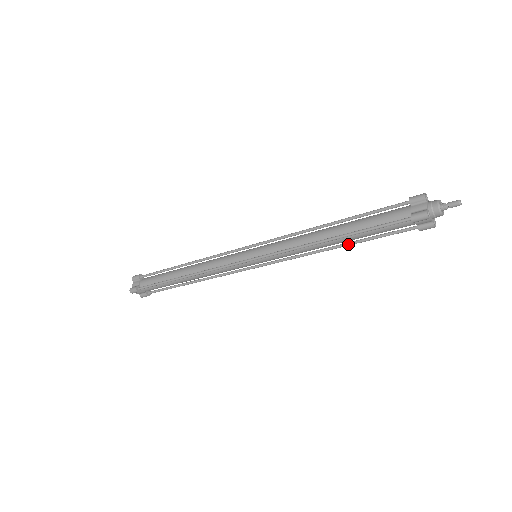
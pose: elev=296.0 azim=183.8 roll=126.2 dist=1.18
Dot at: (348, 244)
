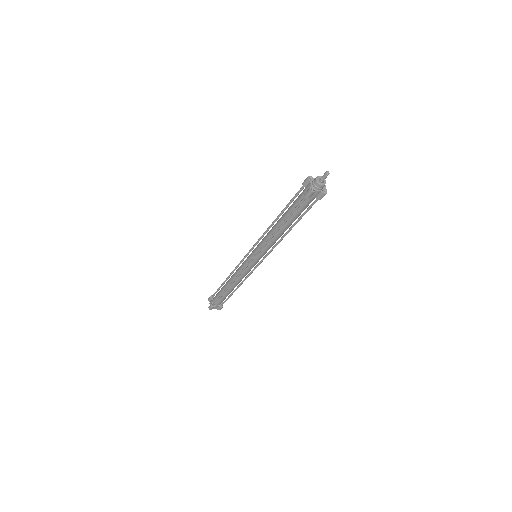
Dot at: (293, 226)
